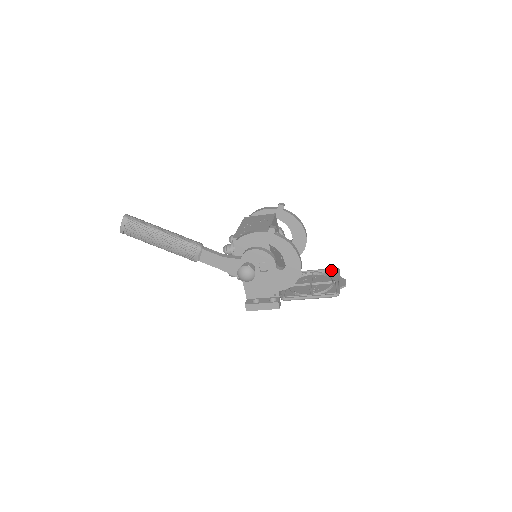
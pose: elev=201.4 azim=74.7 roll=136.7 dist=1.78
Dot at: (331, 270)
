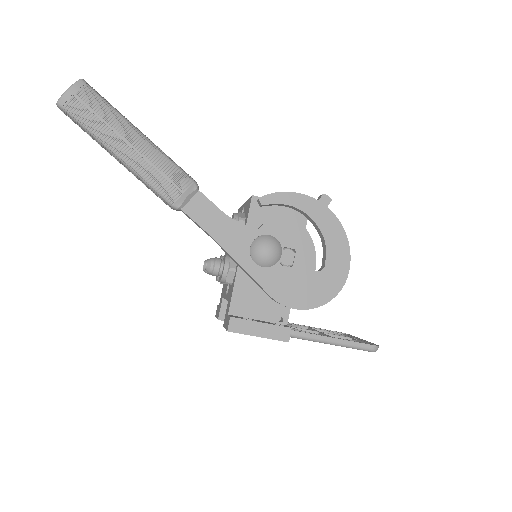
Dot at: (336, 331)
